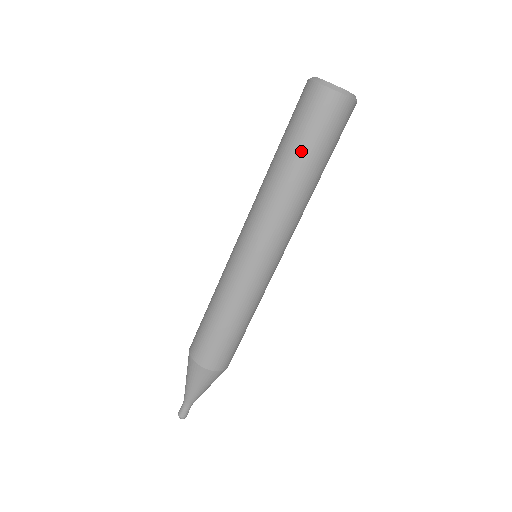
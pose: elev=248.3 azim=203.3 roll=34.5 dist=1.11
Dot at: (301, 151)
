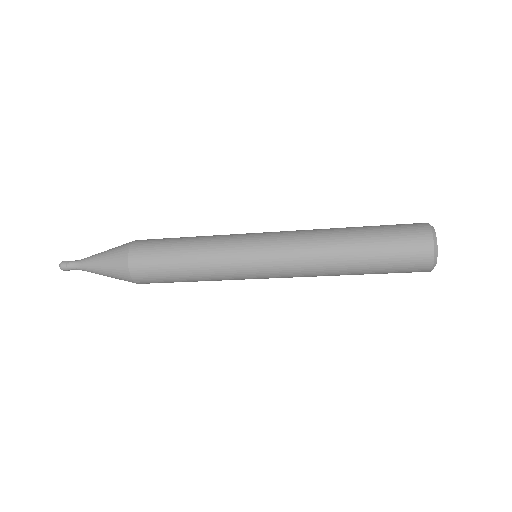
Dot at: (372, 259)
